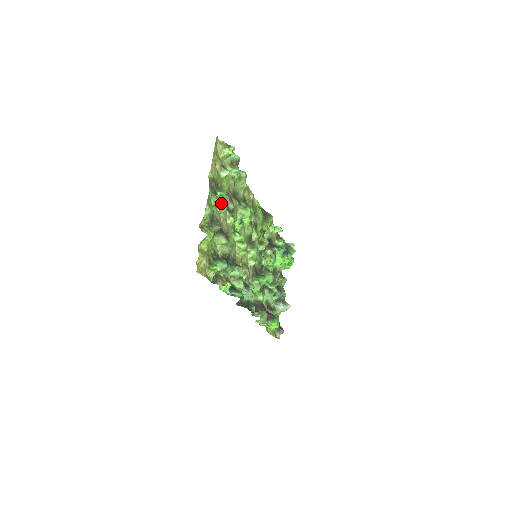
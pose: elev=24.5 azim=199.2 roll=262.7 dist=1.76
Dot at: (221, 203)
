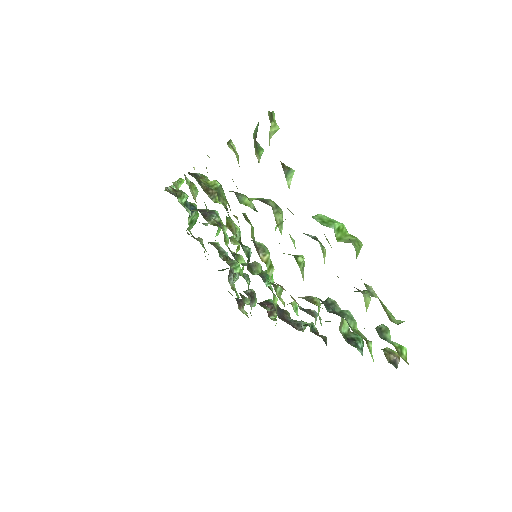
Dot at: occluded
